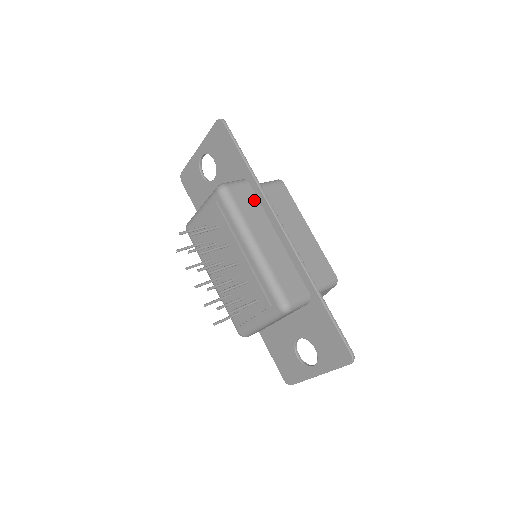
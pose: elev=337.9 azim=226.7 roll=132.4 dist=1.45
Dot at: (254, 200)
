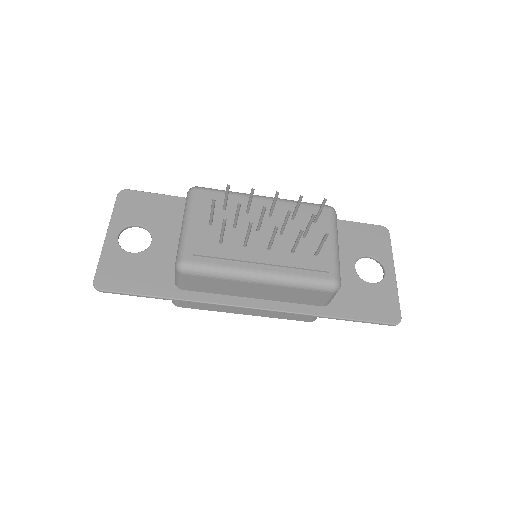
Dot at: occluded
